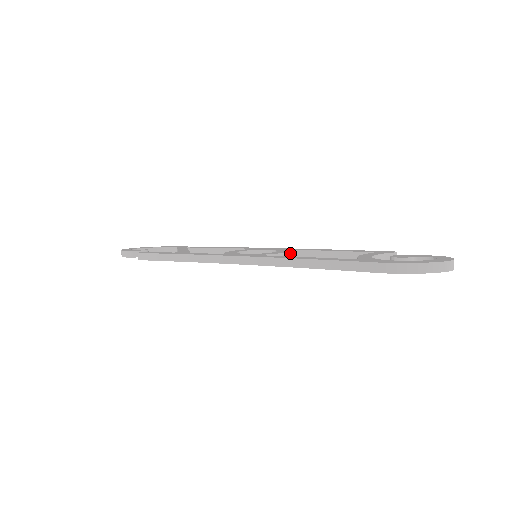
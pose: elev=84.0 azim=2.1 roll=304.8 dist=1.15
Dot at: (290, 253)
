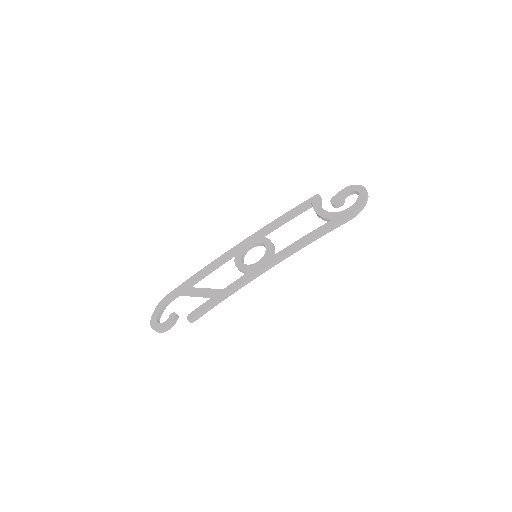
Dot at: (262, 237)
